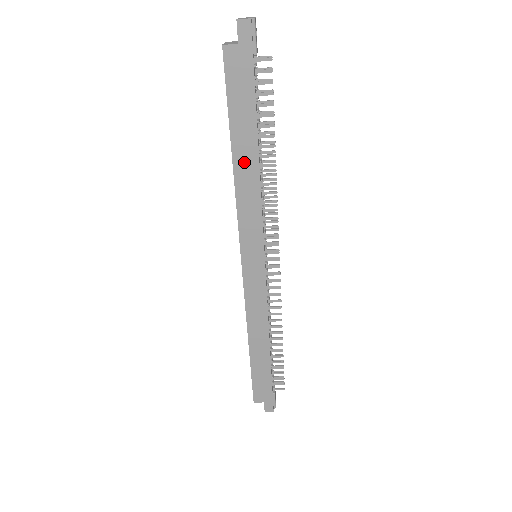
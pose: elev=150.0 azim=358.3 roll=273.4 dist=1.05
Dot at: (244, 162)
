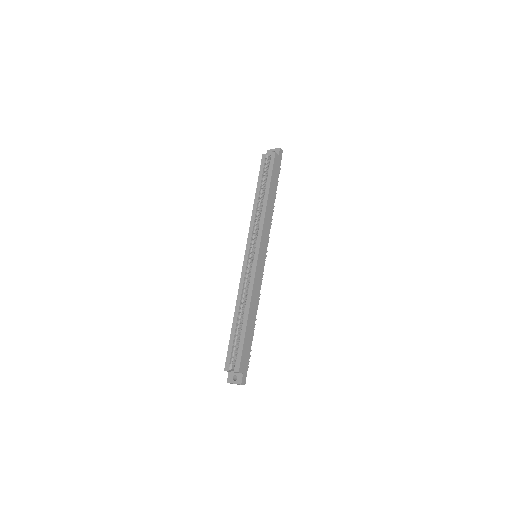
Dot at: (271, 200)
